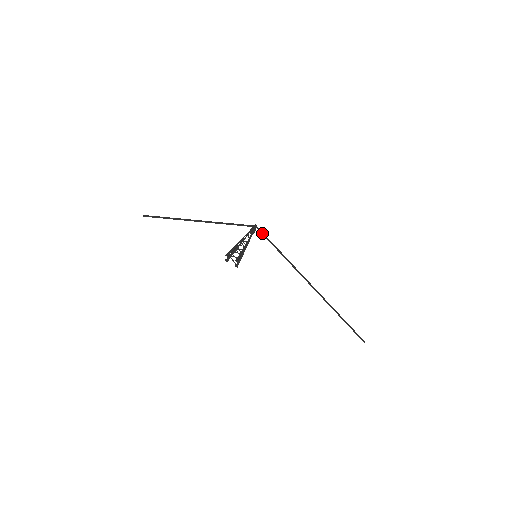
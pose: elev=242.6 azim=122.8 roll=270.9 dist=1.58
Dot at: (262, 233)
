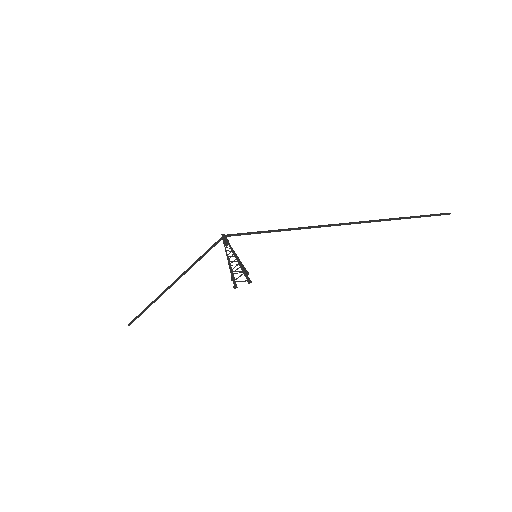
Dot at: (236, 235)
